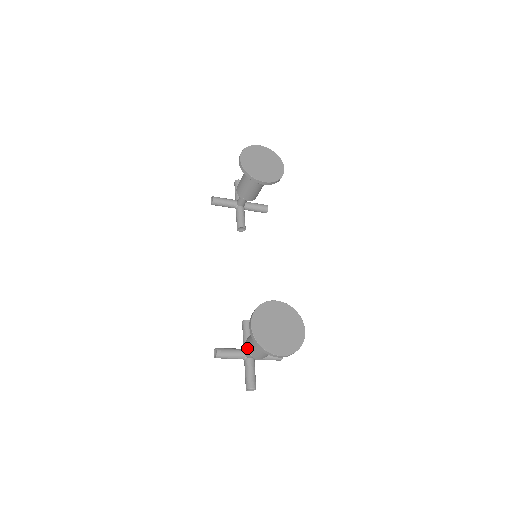
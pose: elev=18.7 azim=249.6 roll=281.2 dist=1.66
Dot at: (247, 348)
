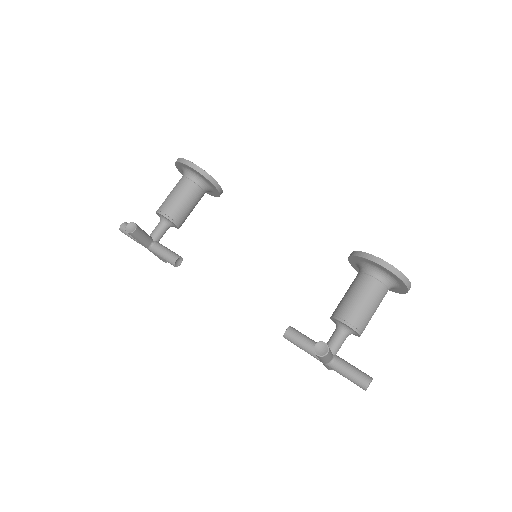
Dot at: (351, 322)
